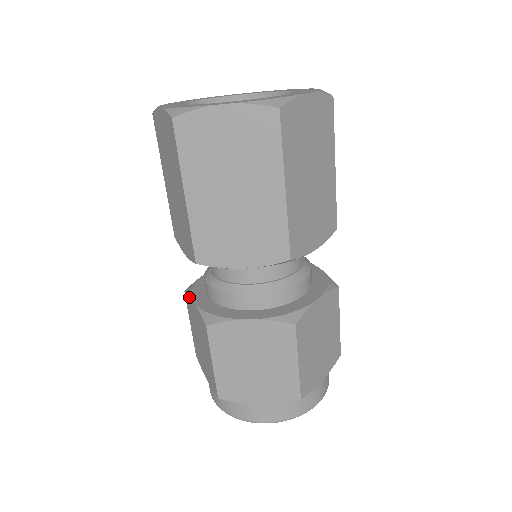
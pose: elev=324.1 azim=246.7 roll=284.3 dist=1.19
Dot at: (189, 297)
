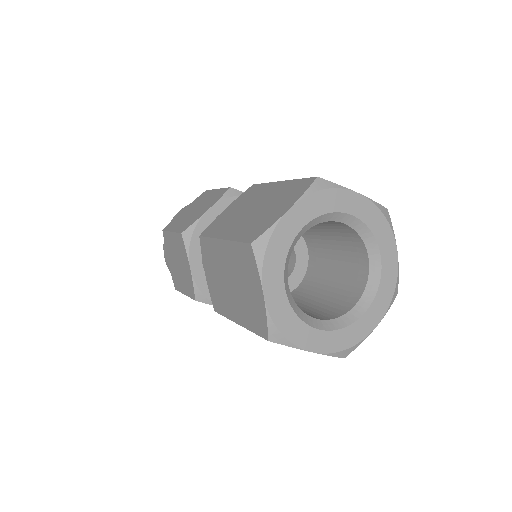
Dot at: occluded
